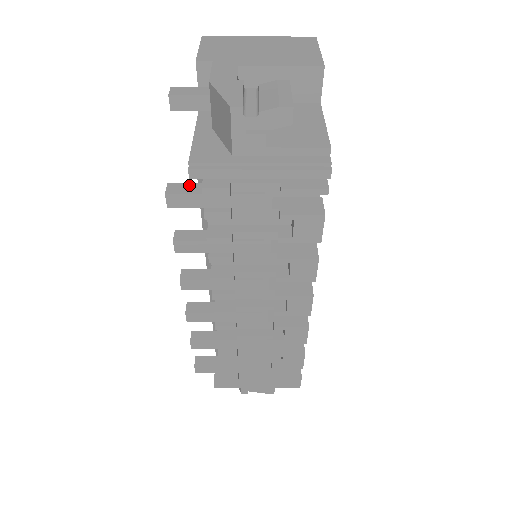
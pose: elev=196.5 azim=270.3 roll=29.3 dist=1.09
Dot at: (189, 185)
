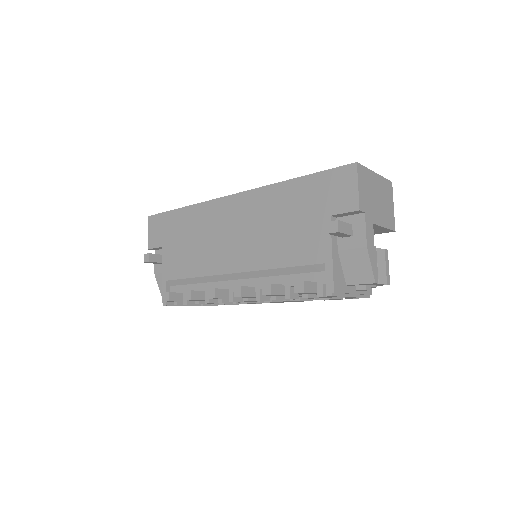
Dot at: (312, 284)
